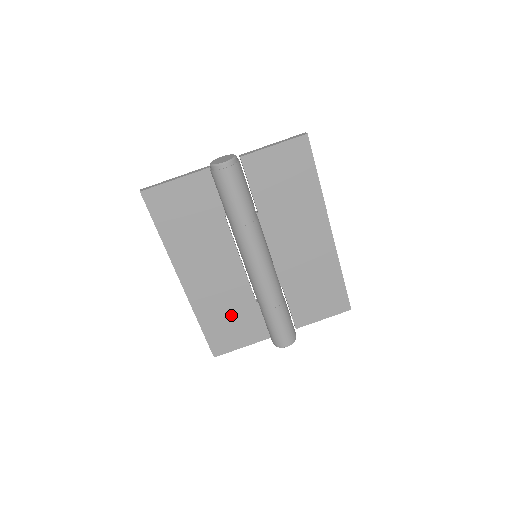
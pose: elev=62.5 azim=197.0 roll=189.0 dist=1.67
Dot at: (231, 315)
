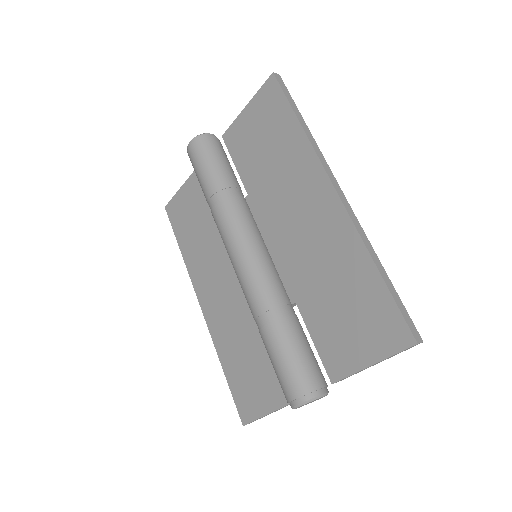
Dot at: (249, 353)
